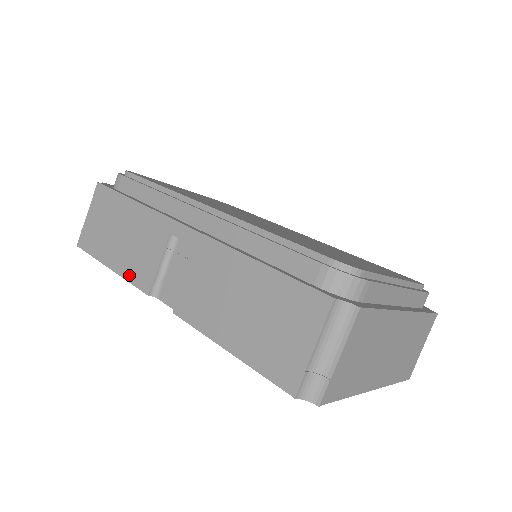
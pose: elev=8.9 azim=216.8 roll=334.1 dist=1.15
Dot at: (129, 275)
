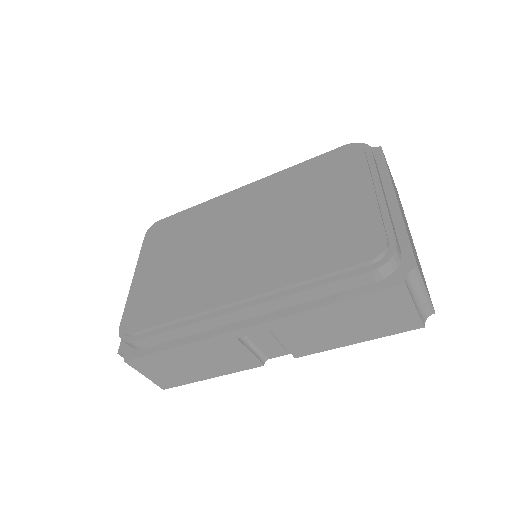
Dot at: (234, 370)
